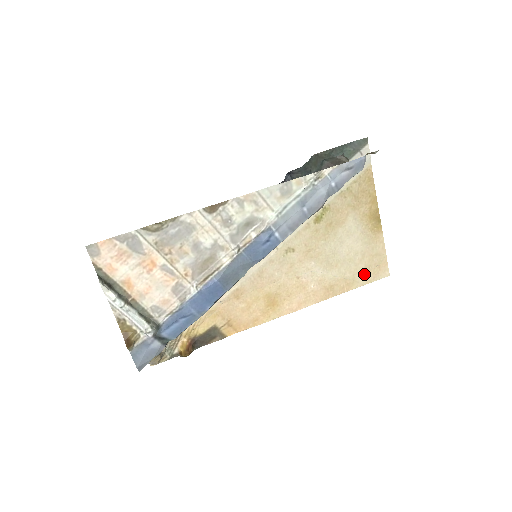
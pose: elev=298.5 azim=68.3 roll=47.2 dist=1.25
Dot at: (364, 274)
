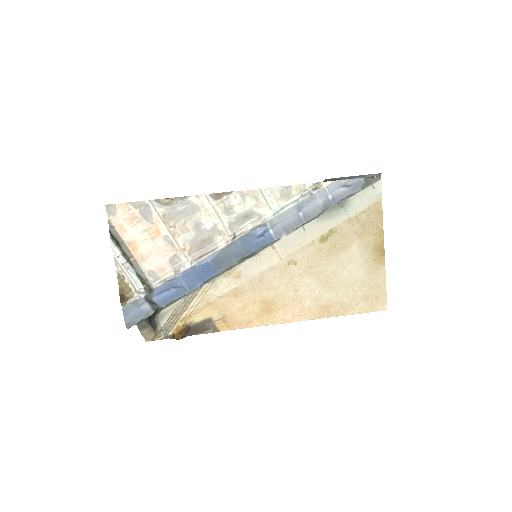
Dot at: (361, 302)
